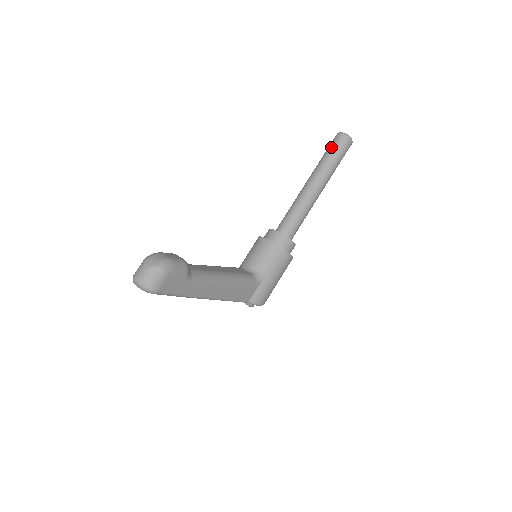
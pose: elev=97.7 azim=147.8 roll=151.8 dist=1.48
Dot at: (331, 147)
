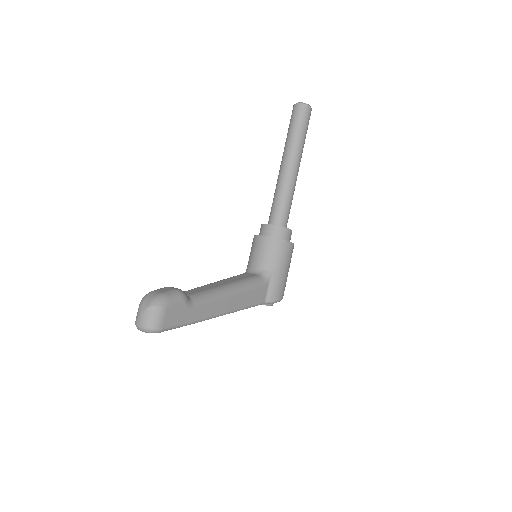
Dot at: (292, 122)
